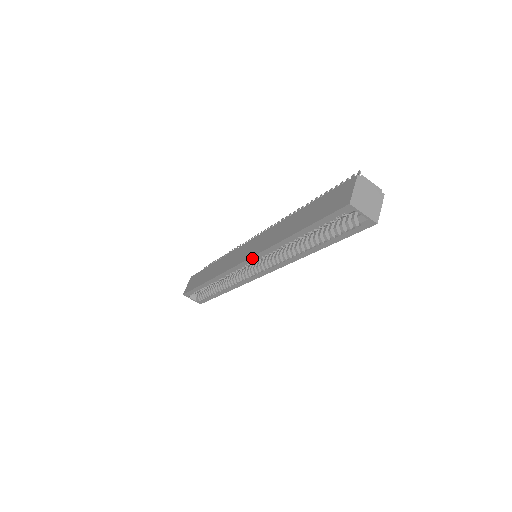
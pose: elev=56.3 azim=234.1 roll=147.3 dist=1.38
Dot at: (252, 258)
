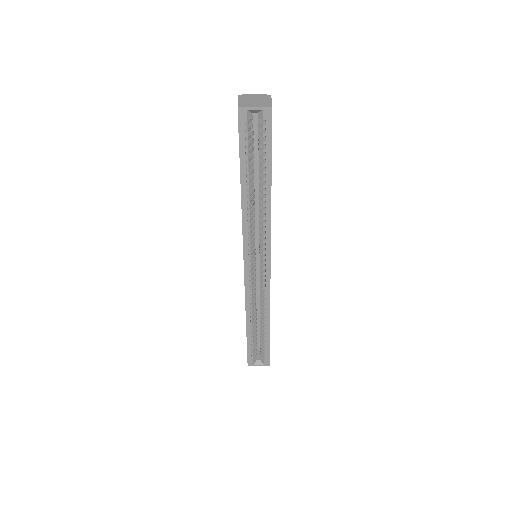
Dot at: (244, 250)
